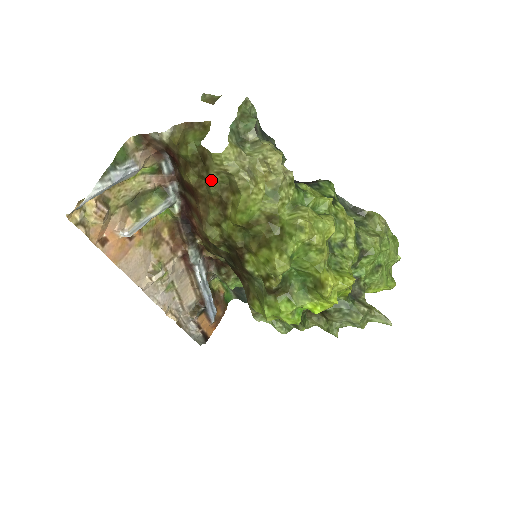
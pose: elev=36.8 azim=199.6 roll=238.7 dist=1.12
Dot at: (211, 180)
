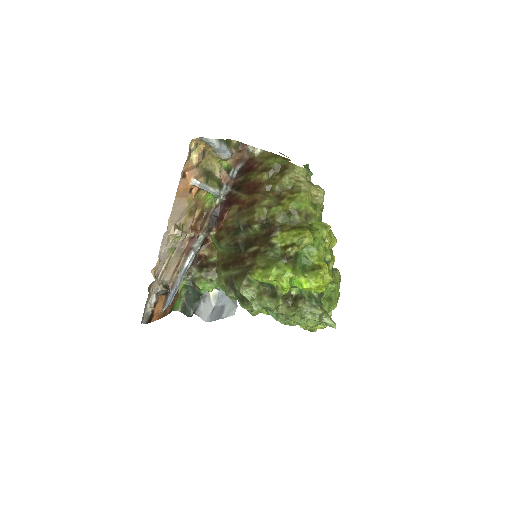
Dot at: (281, 181)
